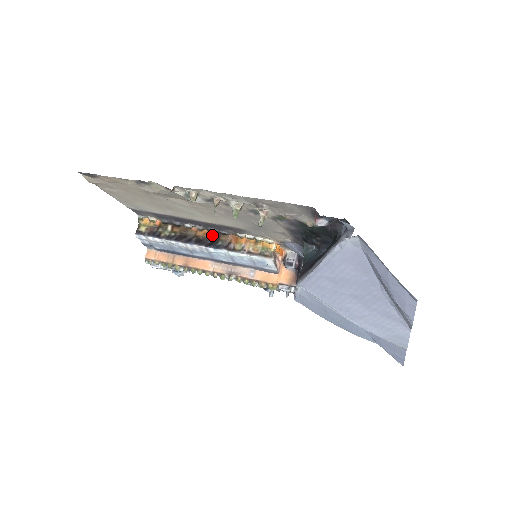
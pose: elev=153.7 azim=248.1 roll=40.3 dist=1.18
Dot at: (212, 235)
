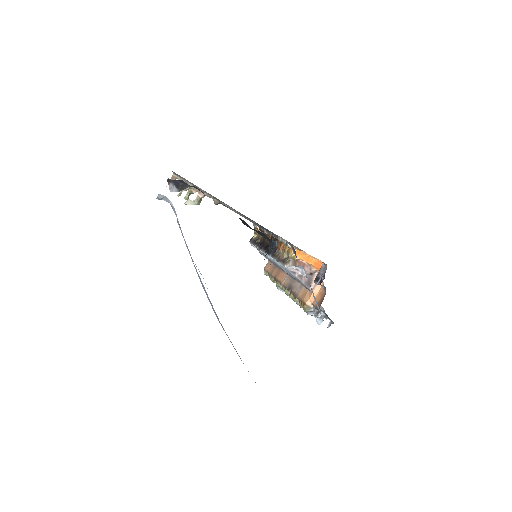
Dot at: occluded
